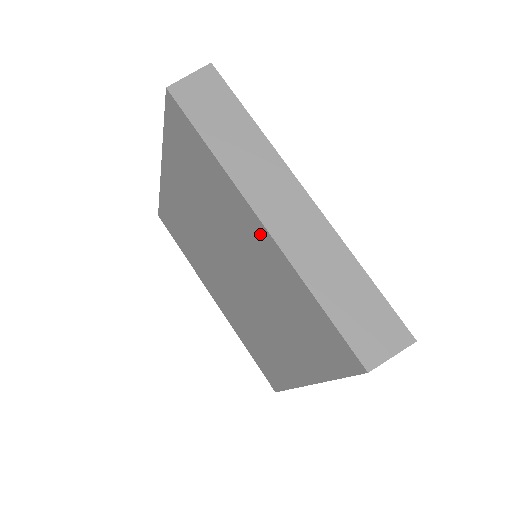
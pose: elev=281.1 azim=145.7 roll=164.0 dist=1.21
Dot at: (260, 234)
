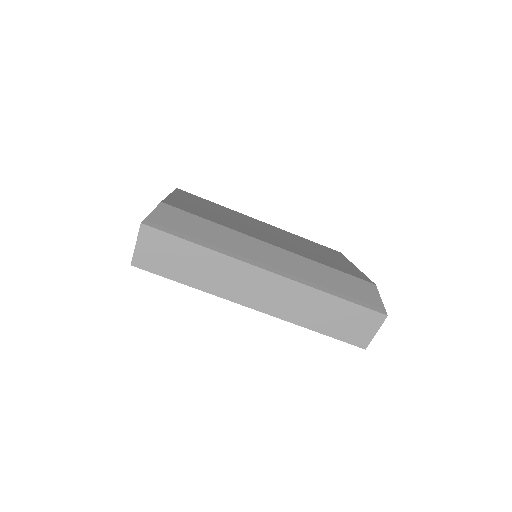
Dot at: occluded
